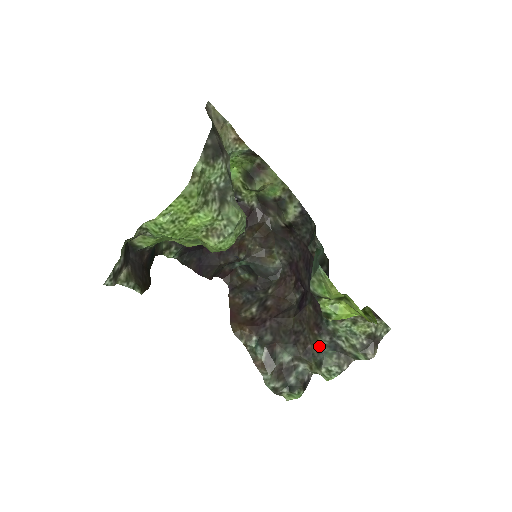
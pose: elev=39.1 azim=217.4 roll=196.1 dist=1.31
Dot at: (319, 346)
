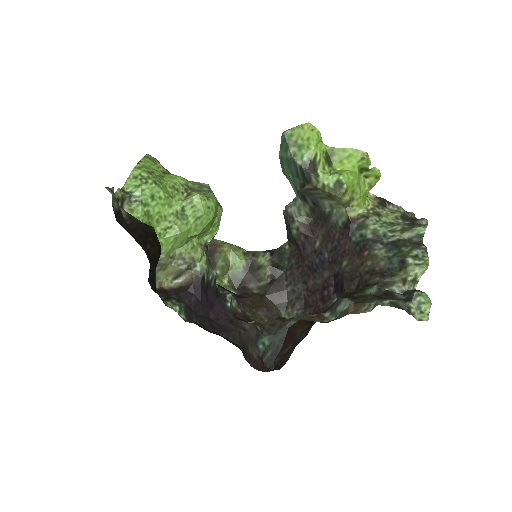
Dot at: (383, 258)
